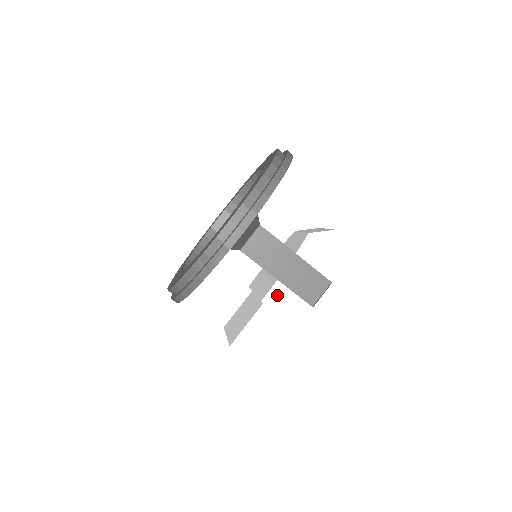
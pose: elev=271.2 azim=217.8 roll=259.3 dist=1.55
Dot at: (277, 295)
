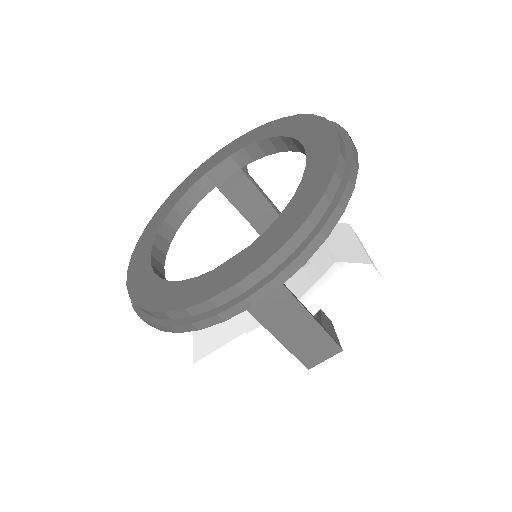
Dot at: occluded
